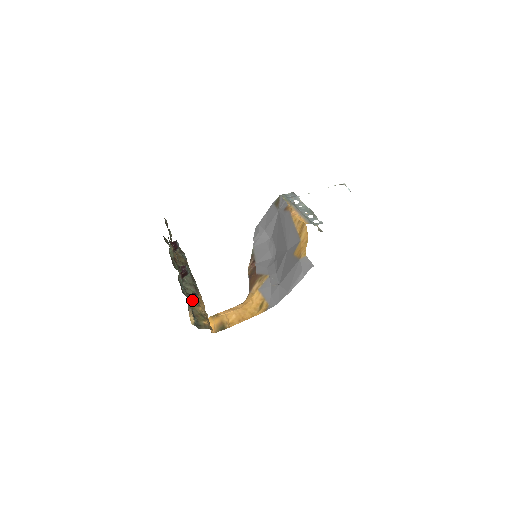
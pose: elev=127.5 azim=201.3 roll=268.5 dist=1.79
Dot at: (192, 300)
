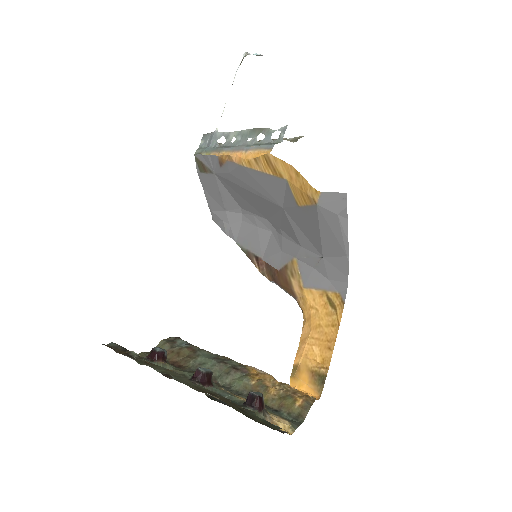
Dot at: (257, 408)
